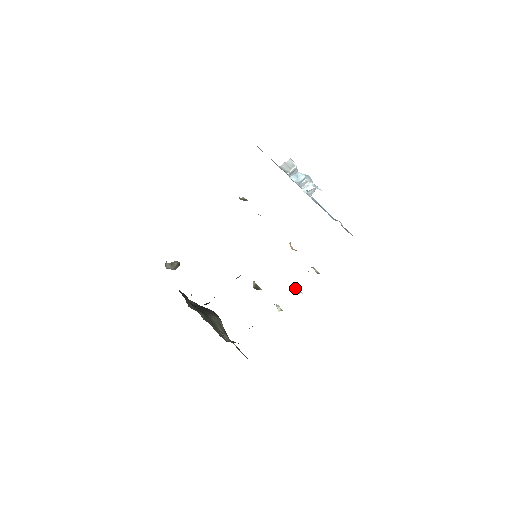
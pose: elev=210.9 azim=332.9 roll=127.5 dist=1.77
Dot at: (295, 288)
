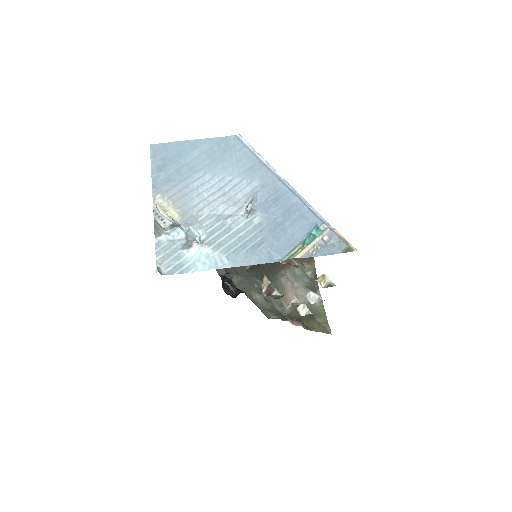
Dot at: (312, 294)
